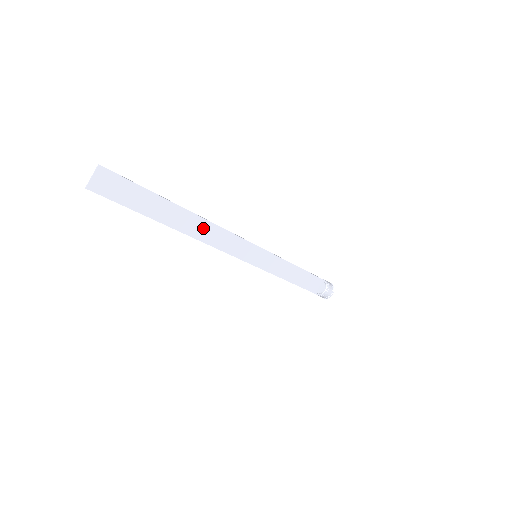
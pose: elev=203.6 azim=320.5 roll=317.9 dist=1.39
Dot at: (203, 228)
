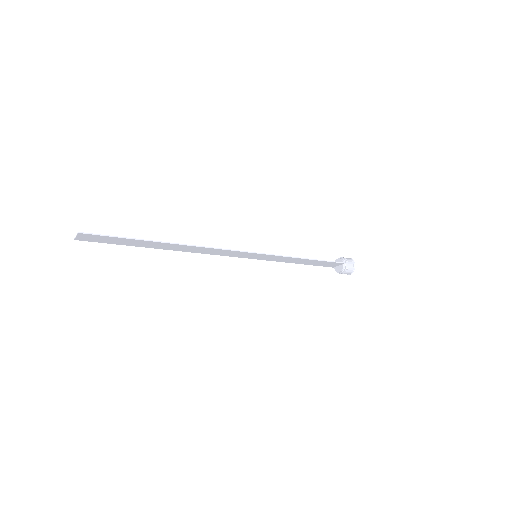
Dot at: (192, 248)
